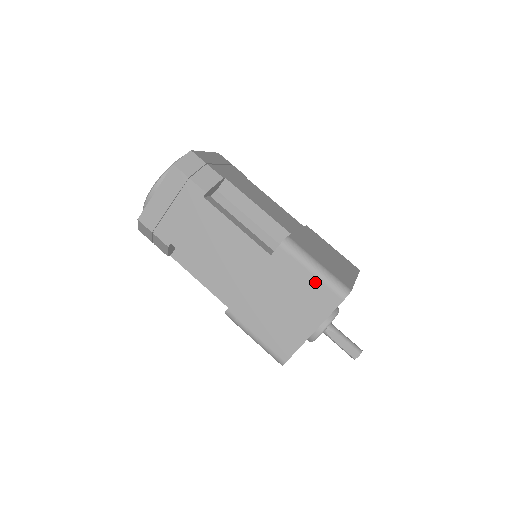
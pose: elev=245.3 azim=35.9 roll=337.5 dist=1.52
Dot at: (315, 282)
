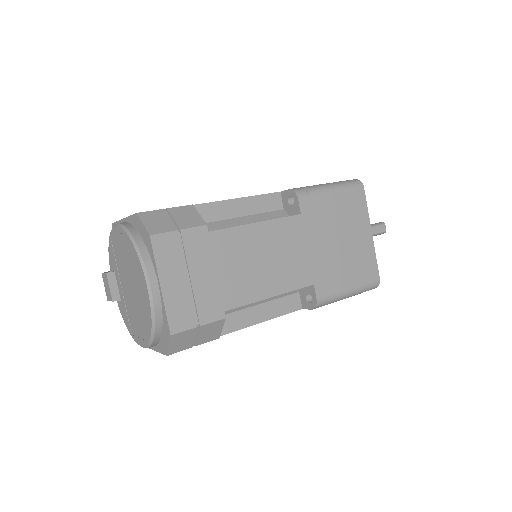
Dot at: (341, 197)
